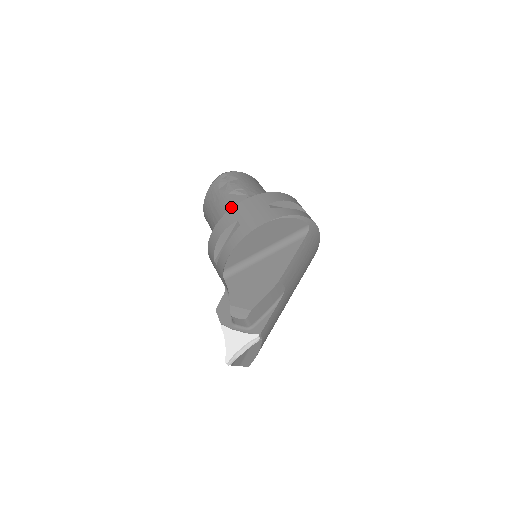
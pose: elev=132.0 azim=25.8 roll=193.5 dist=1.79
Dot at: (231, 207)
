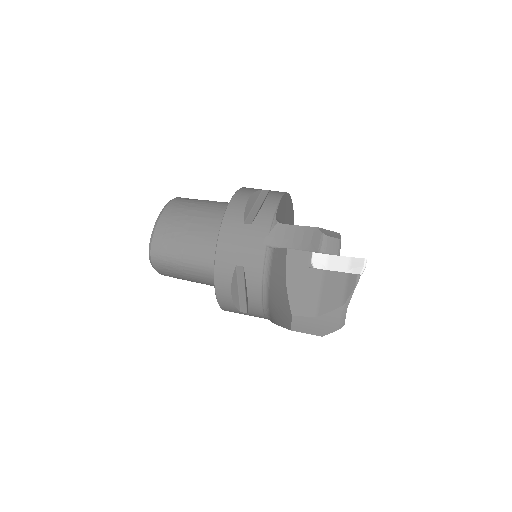
Dot at: (223, 203)
